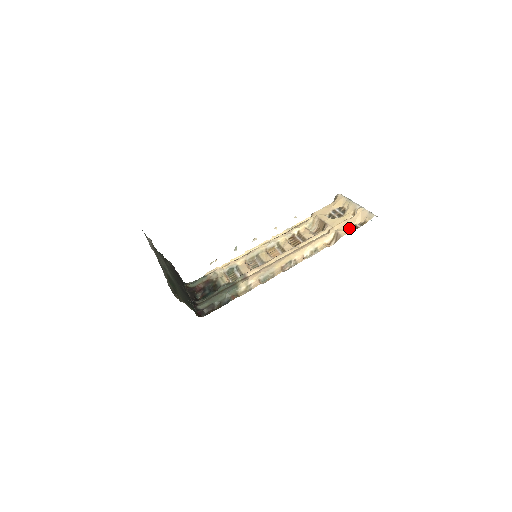
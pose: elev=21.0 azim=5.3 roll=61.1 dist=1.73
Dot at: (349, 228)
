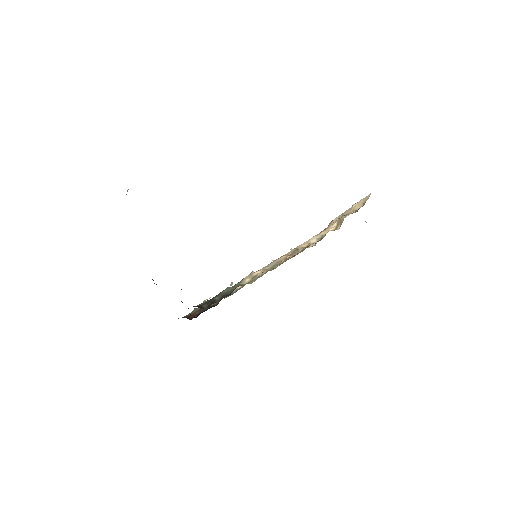
Dot at: (350, 213)
